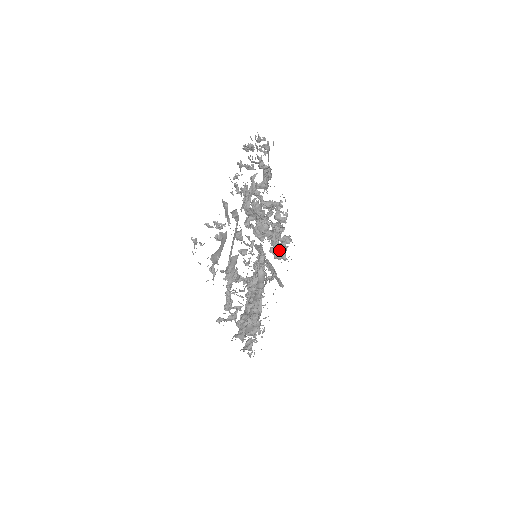
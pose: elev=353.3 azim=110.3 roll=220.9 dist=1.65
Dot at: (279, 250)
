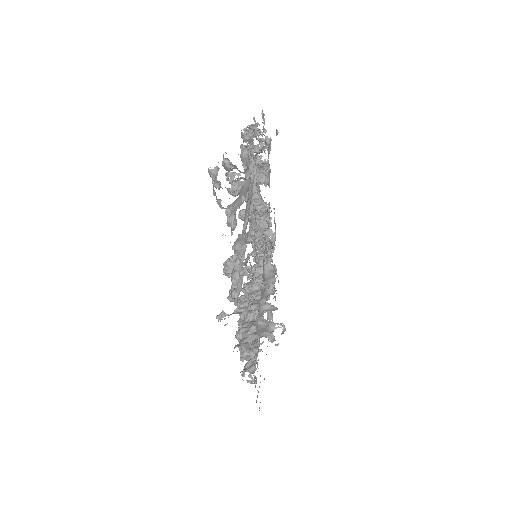
Dot at: occluded
